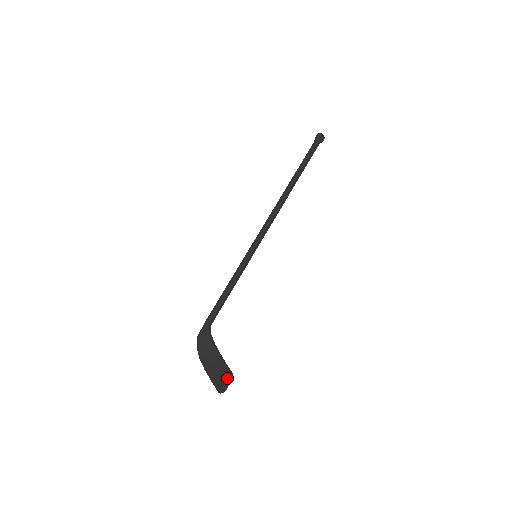
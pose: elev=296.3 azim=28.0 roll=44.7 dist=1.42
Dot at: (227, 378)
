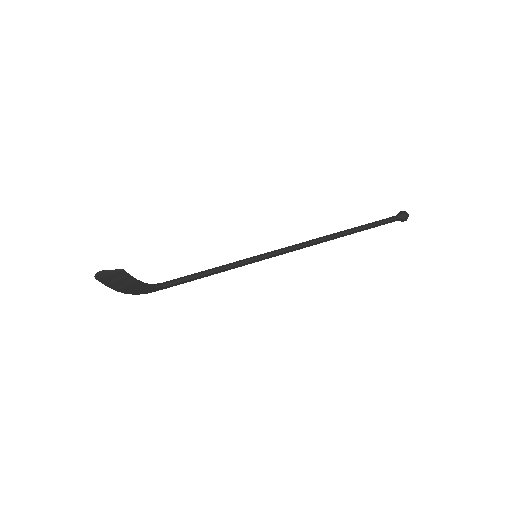
Dot at: (115, 272)
